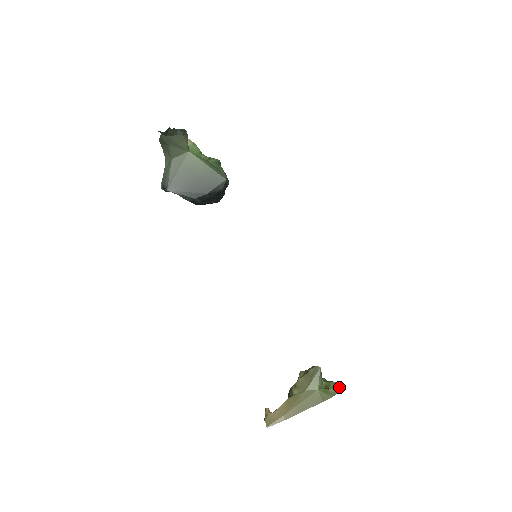
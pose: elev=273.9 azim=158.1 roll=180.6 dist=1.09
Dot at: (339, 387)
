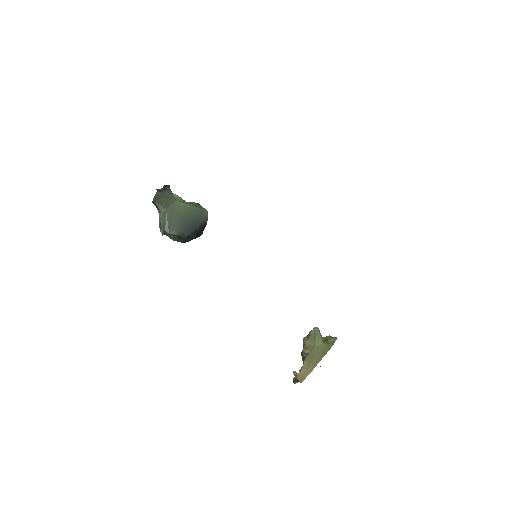
Dot at: (334, 337)
